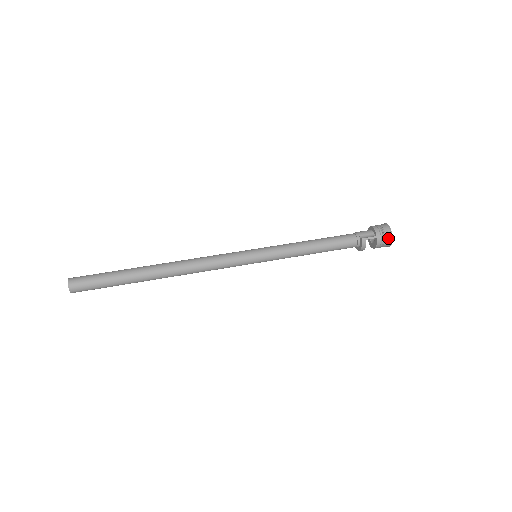
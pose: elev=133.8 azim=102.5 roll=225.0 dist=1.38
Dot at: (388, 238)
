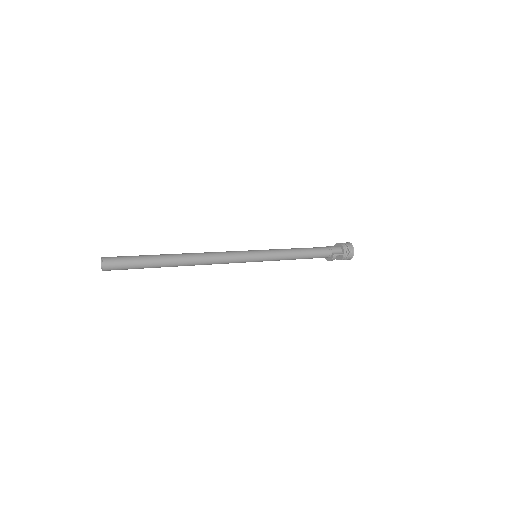
Dot at: (350, 256)
